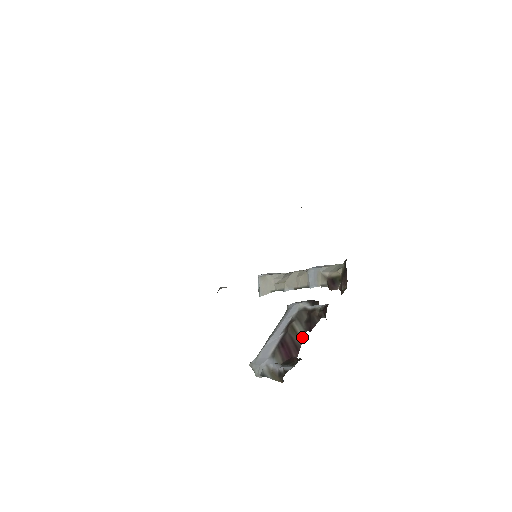
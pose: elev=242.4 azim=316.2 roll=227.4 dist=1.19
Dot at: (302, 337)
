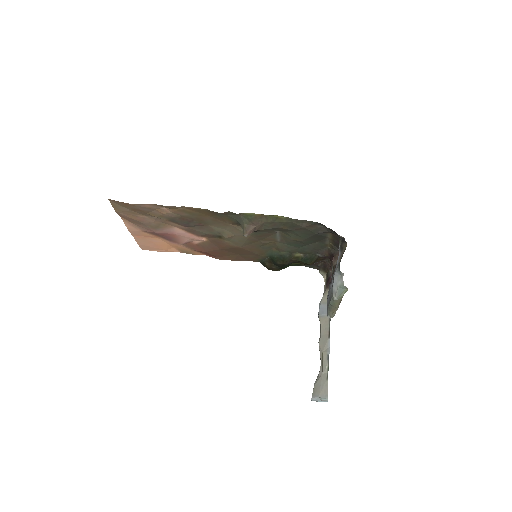
Dot at: occluded
